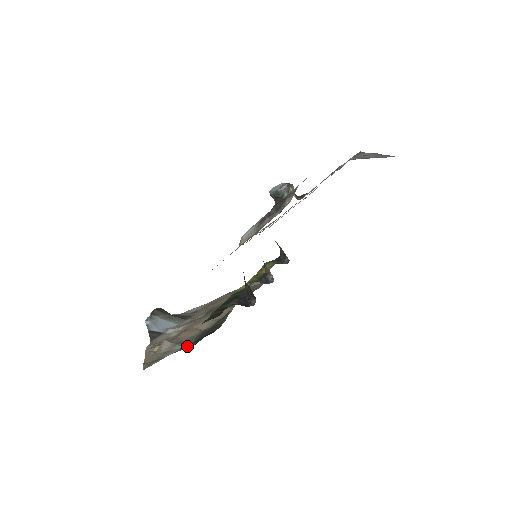
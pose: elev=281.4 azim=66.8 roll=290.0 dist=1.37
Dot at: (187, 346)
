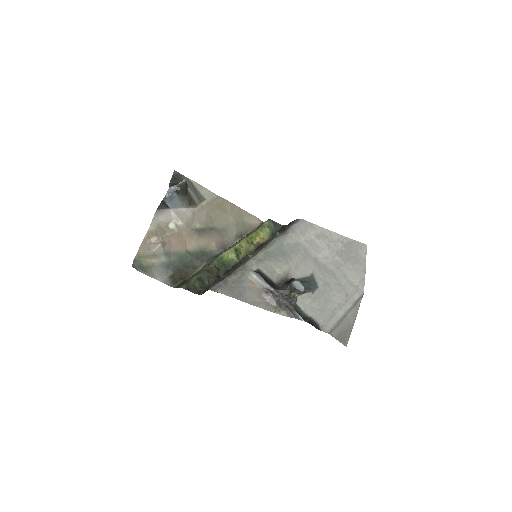
Dot at: (166, 277)
